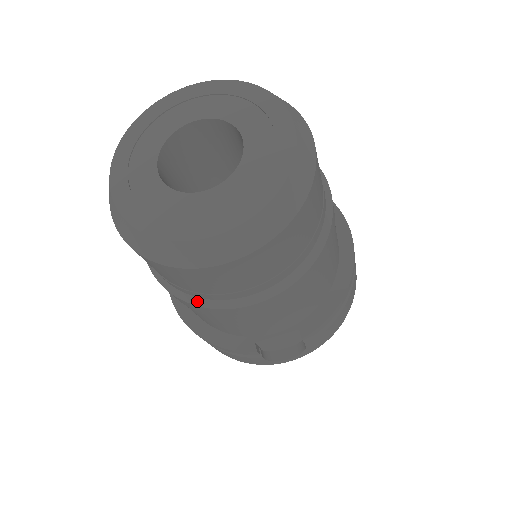
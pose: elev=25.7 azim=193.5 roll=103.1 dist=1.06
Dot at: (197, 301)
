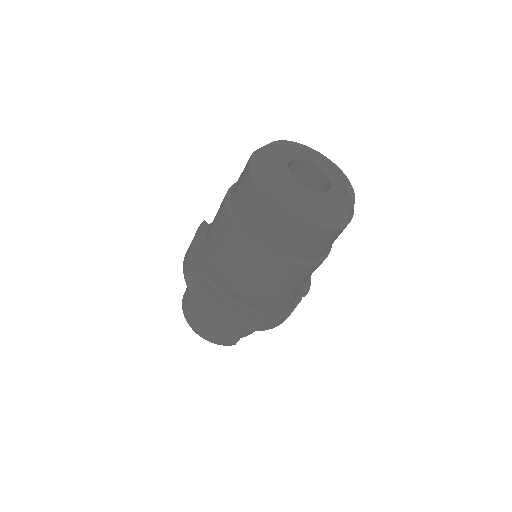
Dot at: (303, 263)
